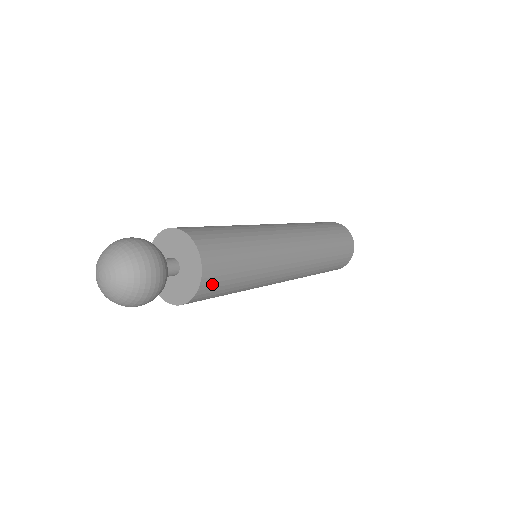
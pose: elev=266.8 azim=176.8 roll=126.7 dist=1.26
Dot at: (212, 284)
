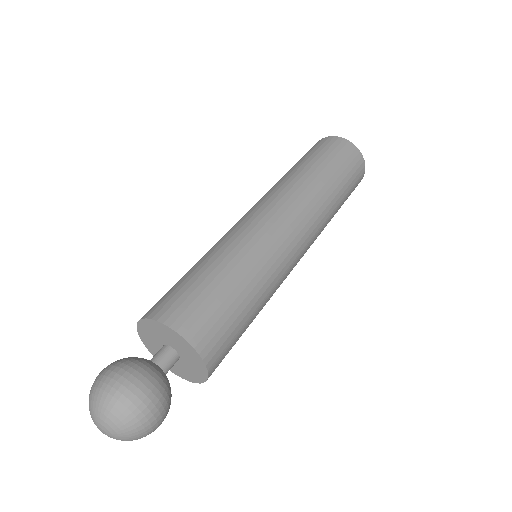
Dot at: (198, 323)
